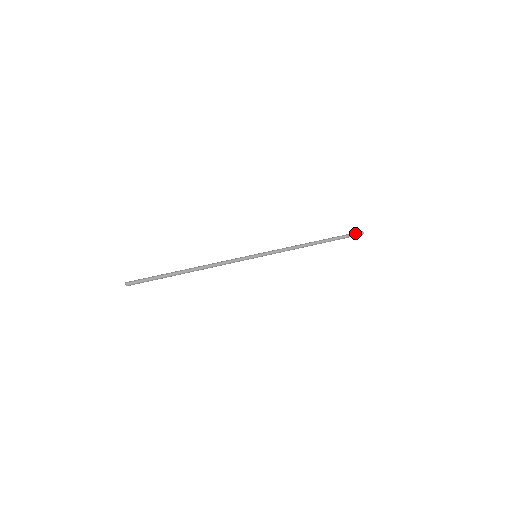
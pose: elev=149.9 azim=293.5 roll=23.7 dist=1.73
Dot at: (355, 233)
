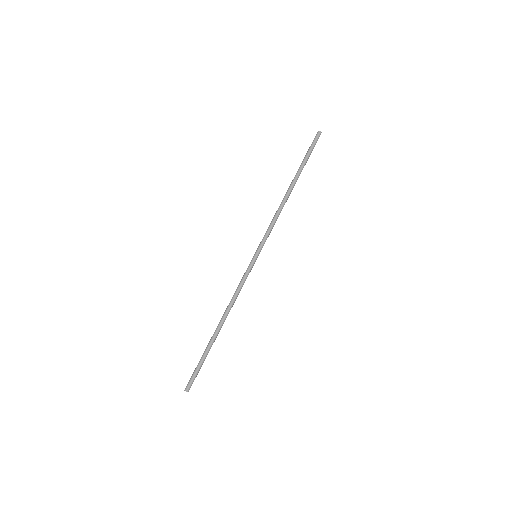
Dot at: (314, 141)
